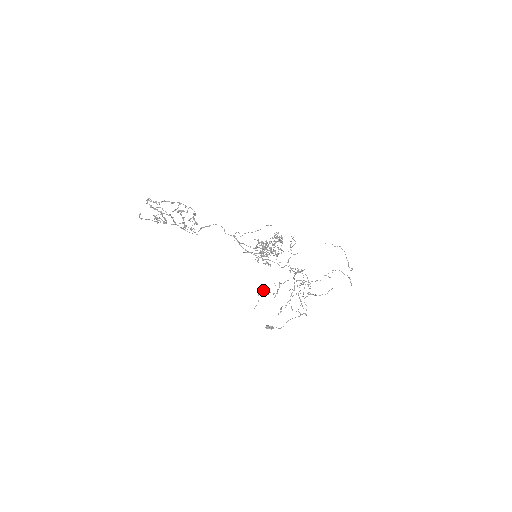
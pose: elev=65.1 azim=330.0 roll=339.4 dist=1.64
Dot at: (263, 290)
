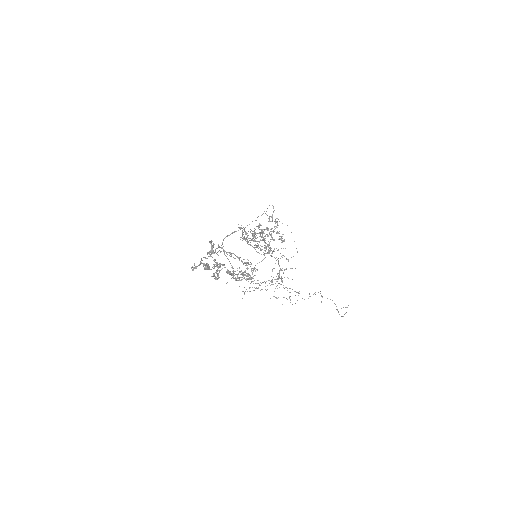
Dot at: occluded
